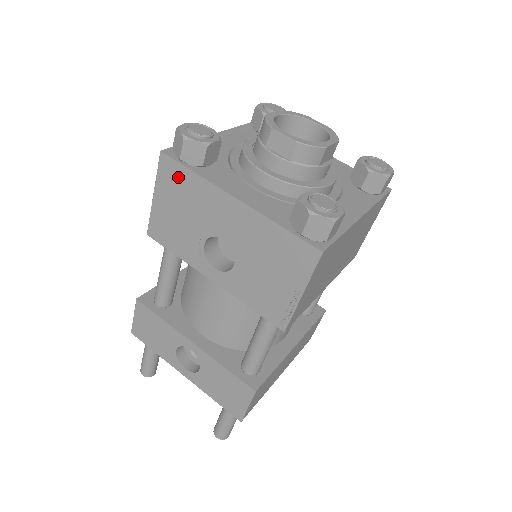
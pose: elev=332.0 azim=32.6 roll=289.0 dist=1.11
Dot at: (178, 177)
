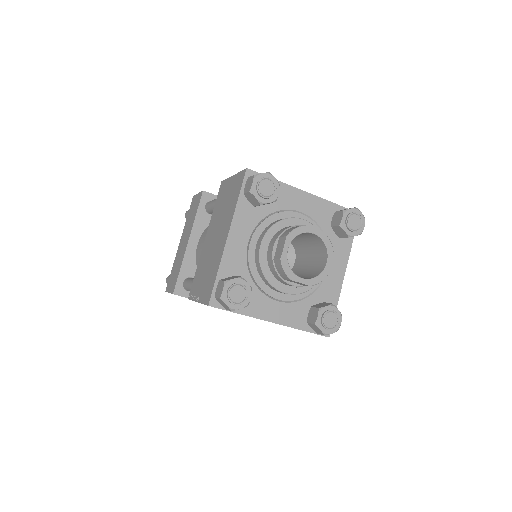
Dot at: occluded
